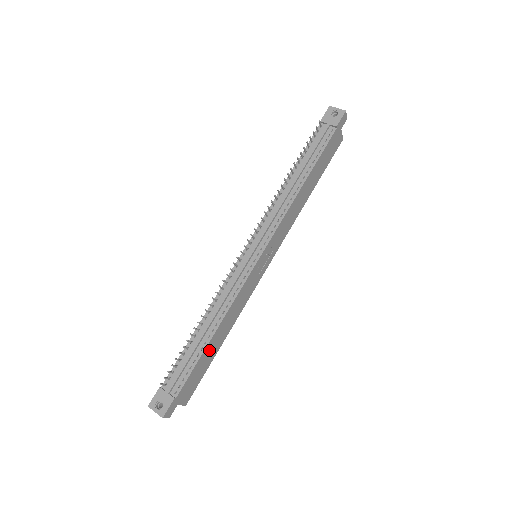
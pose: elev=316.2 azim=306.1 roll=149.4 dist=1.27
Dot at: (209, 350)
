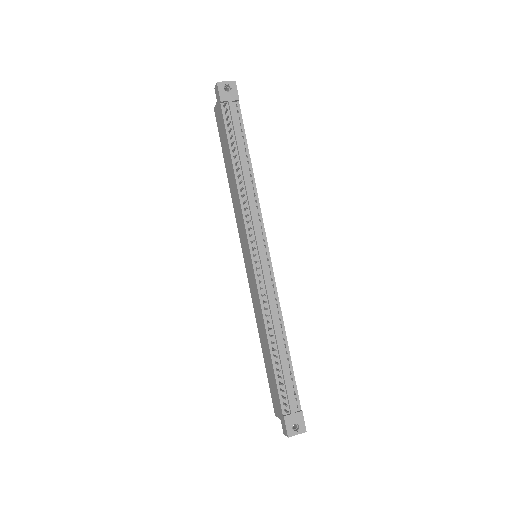
Dot at: occluded
